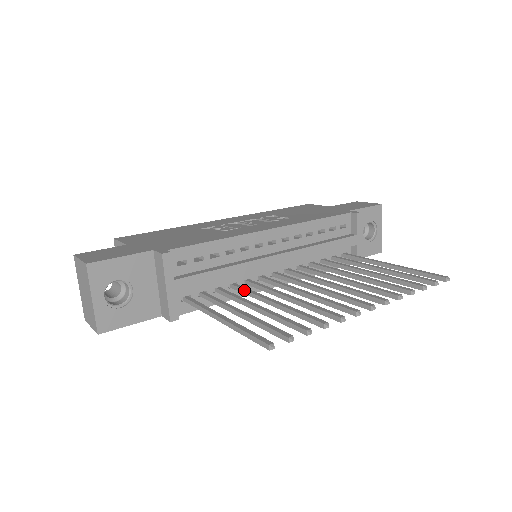
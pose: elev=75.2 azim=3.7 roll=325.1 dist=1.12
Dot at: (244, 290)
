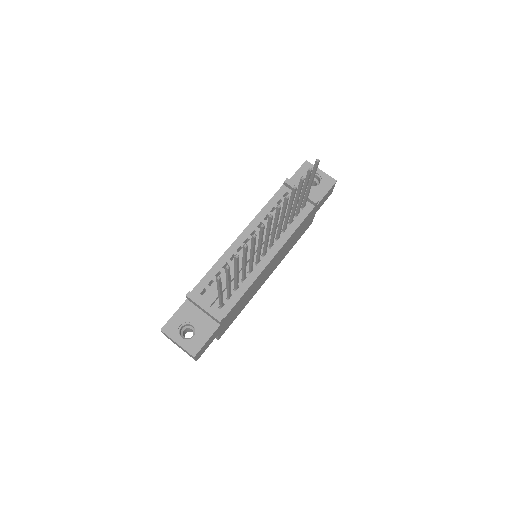
Dot at: (242, 275)
